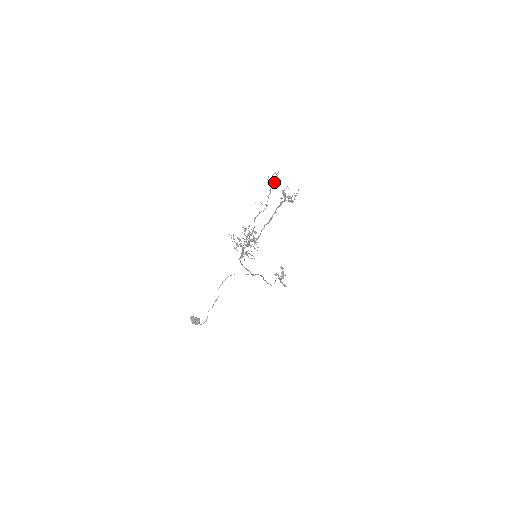
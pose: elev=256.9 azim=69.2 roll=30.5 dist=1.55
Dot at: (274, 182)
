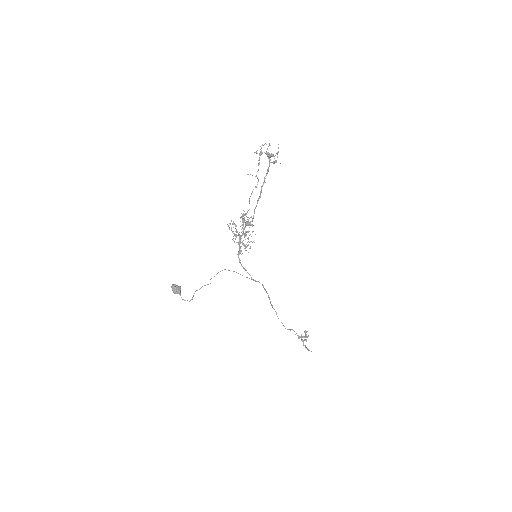
Dot at: (262, 153)
